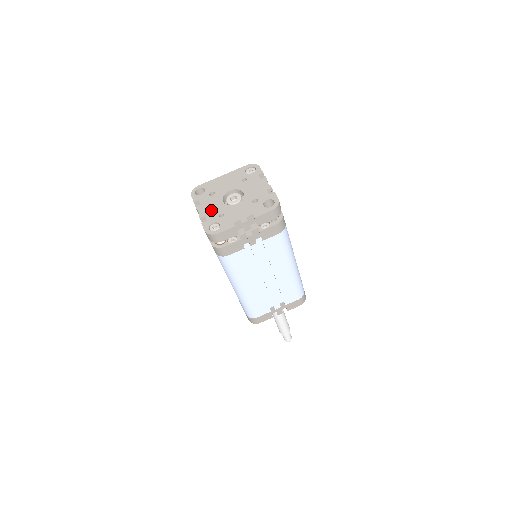
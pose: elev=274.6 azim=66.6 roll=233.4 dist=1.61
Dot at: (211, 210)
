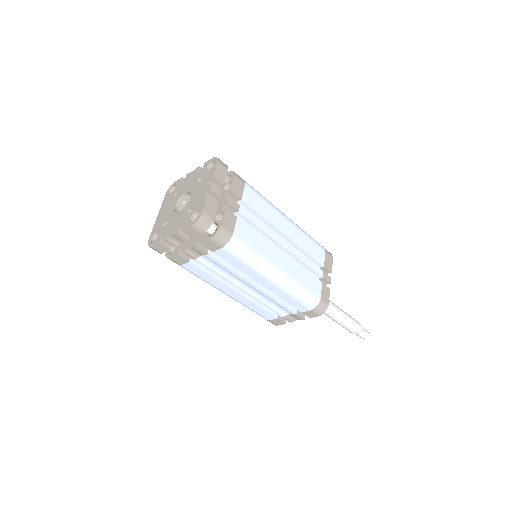
Dot at: (178, 222)
